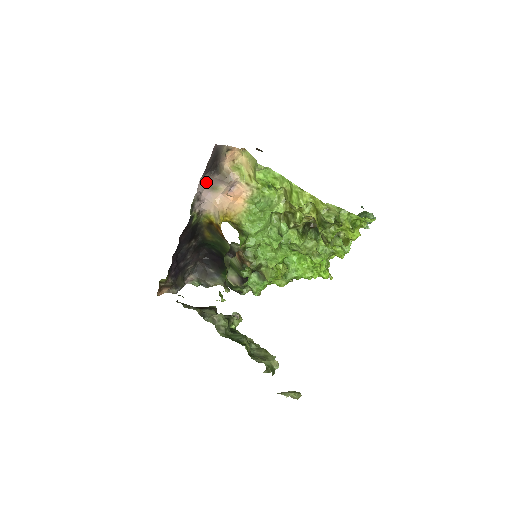
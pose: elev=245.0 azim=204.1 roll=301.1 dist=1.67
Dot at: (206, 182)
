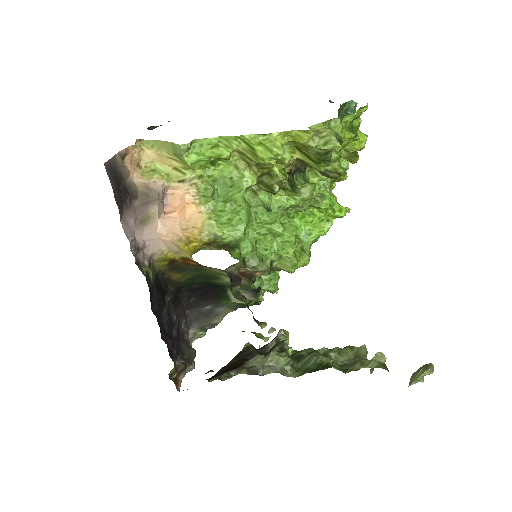
Dot at: (130, 221)
